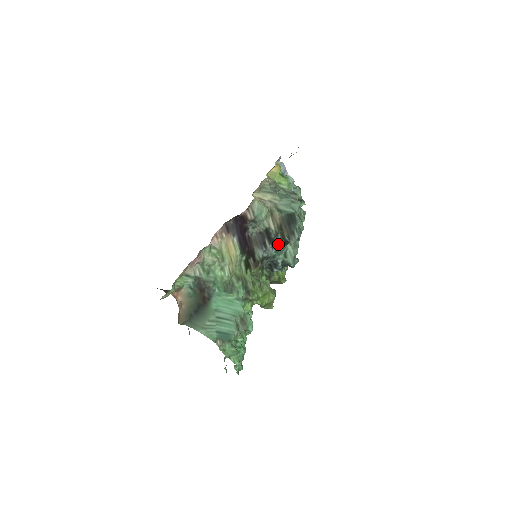
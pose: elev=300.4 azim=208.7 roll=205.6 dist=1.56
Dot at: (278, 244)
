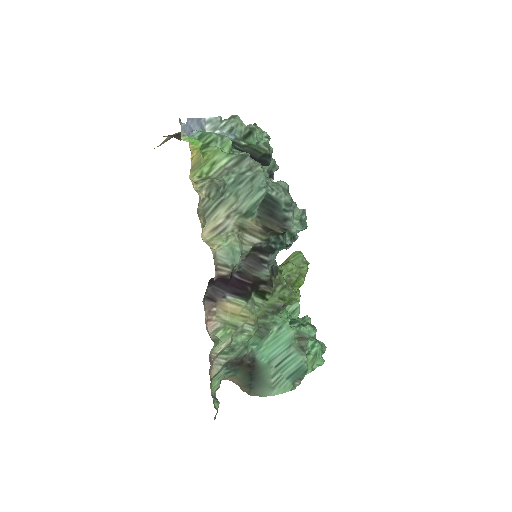
Dot at: (276, 243)
